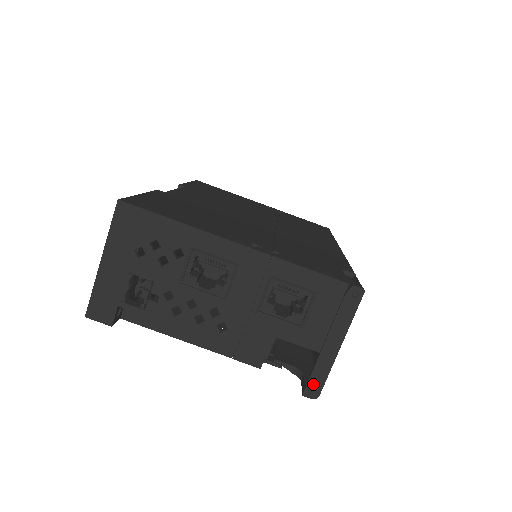
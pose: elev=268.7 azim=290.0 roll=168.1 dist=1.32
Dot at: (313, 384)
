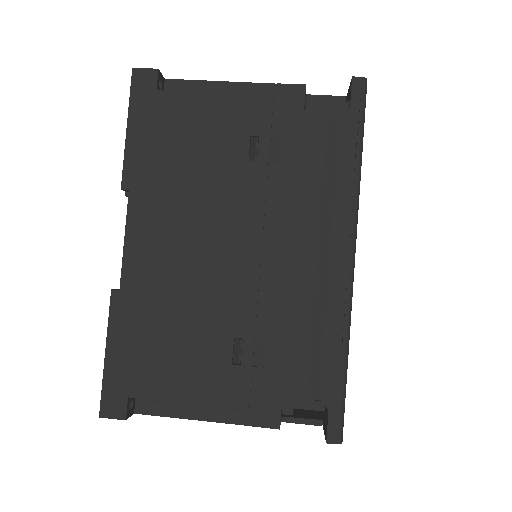
Dot at: occluded
